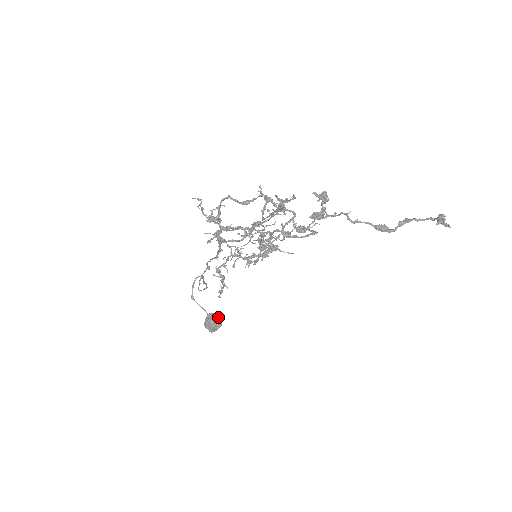
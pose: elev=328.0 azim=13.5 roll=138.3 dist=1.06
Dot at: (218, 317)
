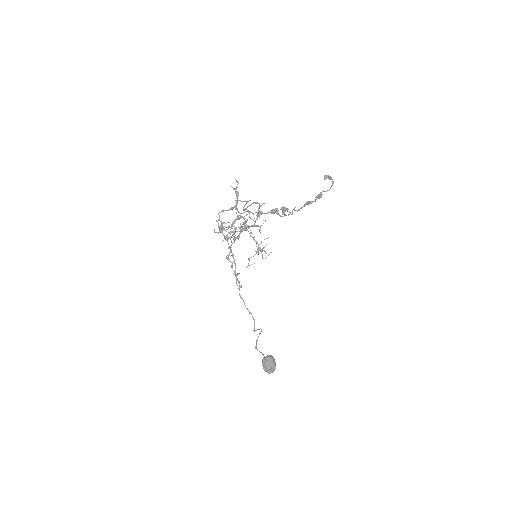
Dot at: (271, 356)
